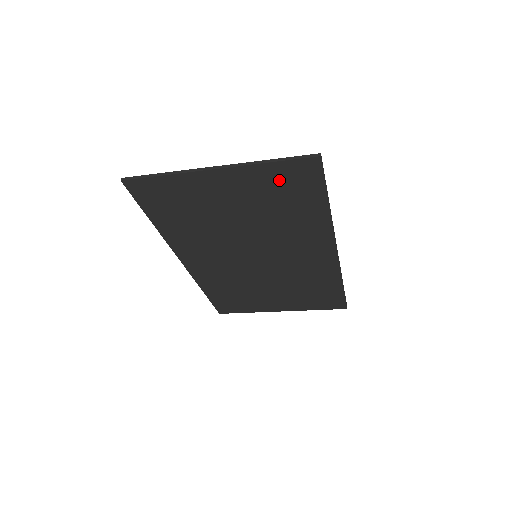
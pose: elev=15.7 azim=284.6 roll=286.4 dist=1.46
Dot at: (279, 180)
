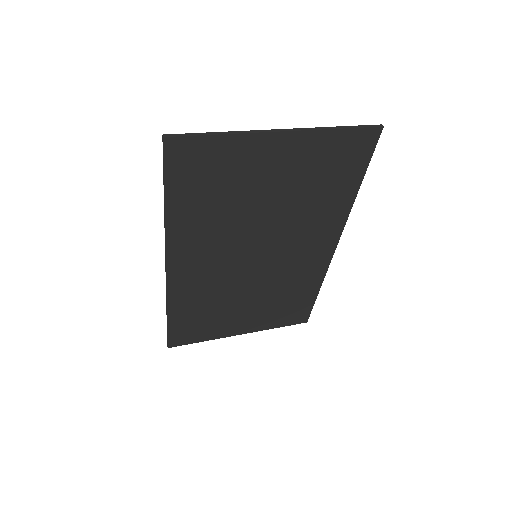
Dot at: (334, 152)
